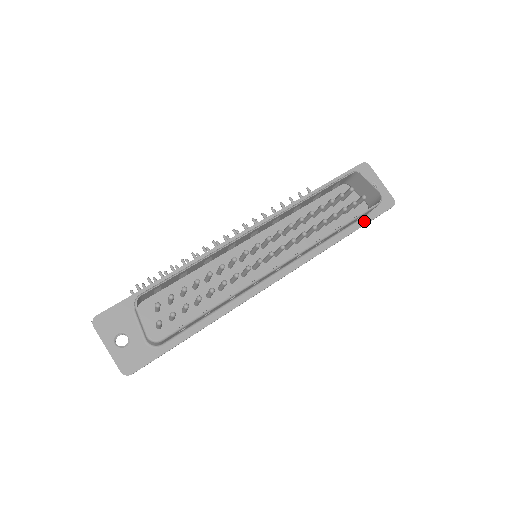
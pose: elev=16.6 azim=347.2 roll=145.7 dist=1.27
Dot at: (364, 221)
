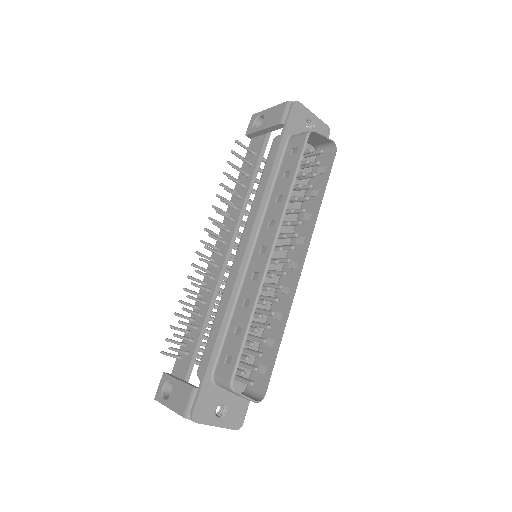
Dot at: occluded
